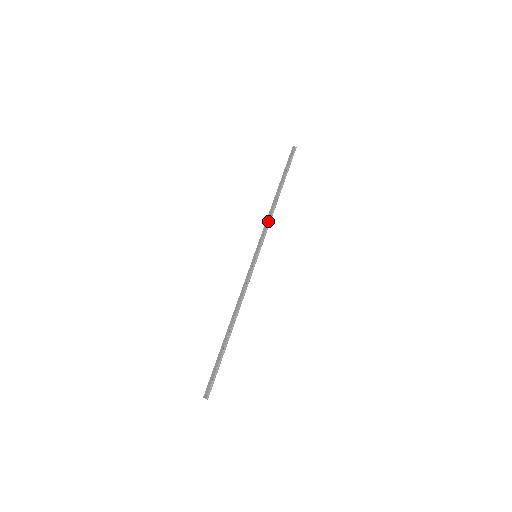
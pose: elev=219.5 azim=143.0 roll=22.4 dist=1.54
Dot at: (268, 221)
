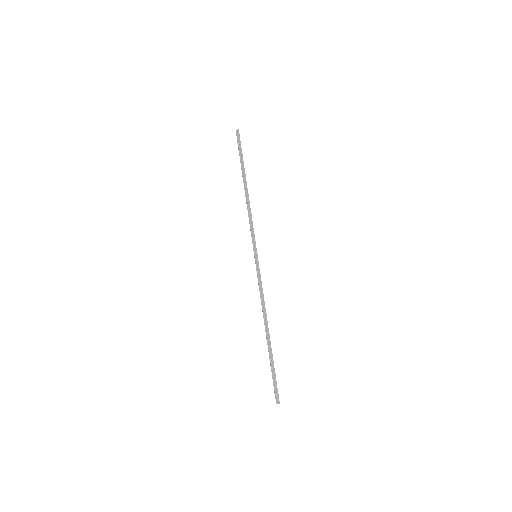
Dot at: (251, 217)
